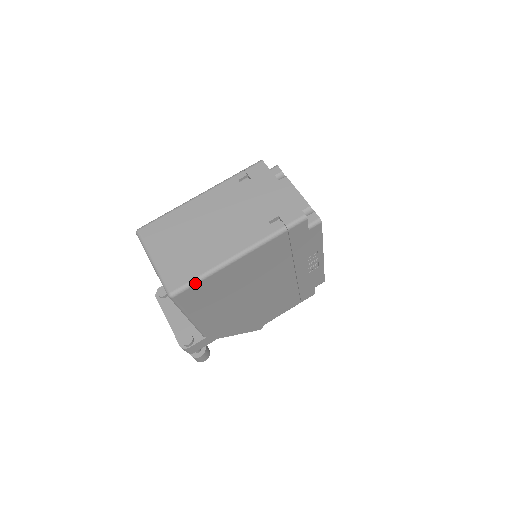
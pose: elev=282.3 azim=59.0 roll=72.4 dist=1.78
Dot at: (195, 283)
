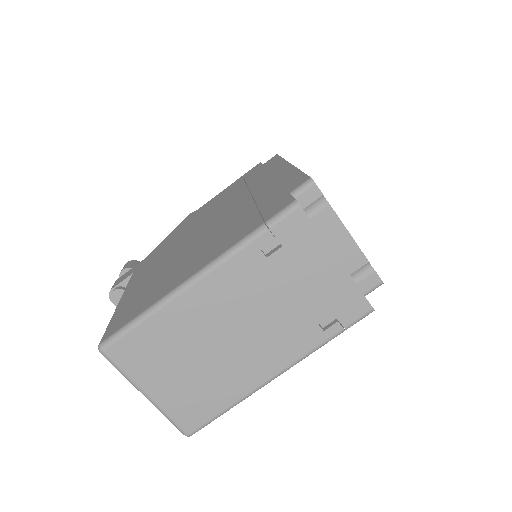
Dot at: (219, 416)
